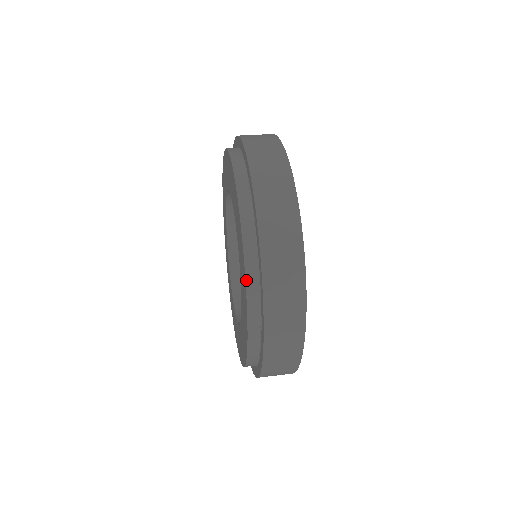
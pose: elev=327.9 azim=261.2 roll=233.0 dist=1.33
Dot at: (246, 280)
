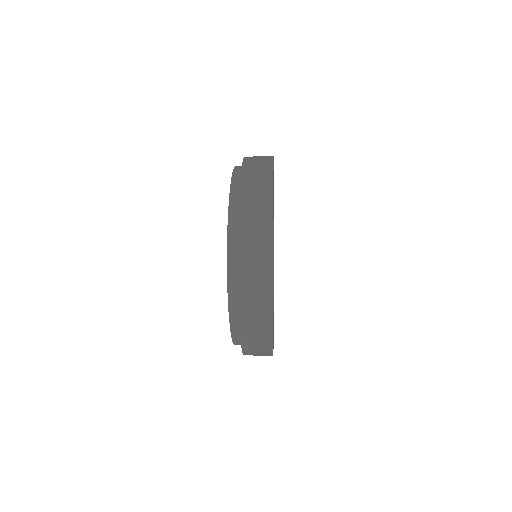
Dot at: (228, 296)
